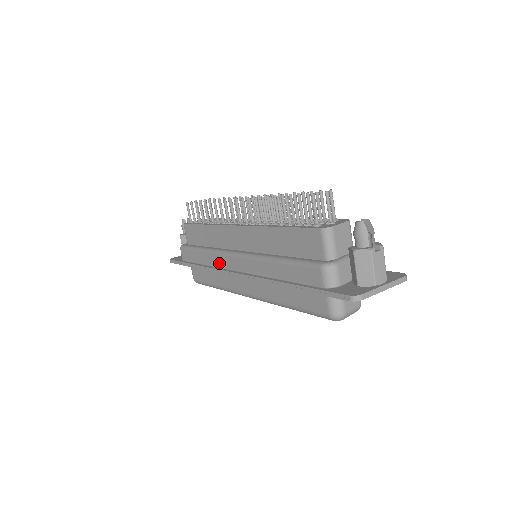
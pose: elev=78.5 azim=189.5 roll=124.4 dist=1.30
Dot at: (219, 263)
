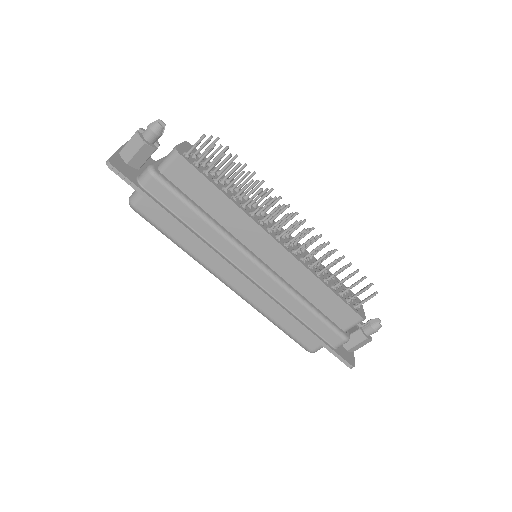
Dot at: (225, 250)
